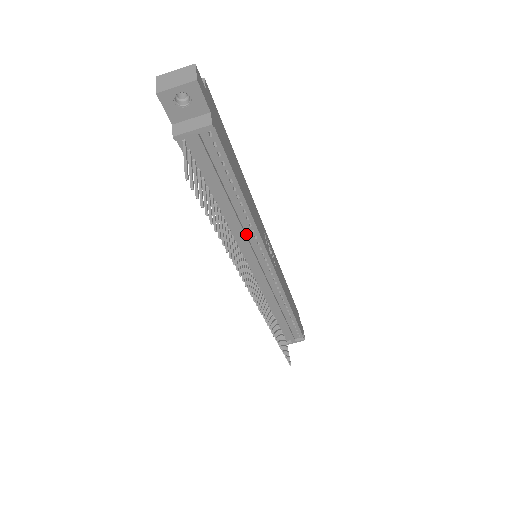
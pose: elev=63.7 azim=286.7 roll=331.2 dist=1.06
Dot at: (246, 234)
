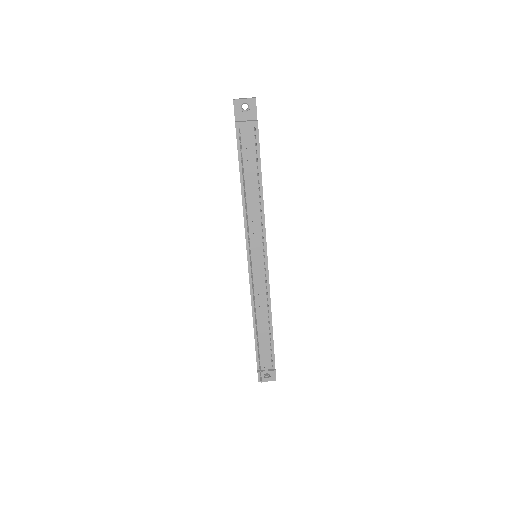
Dot at: (256, 219)
